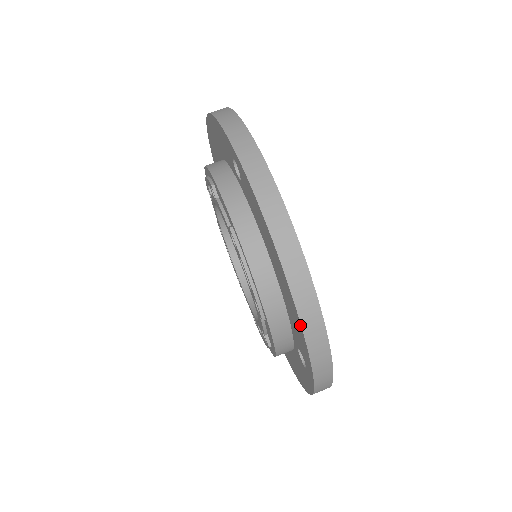
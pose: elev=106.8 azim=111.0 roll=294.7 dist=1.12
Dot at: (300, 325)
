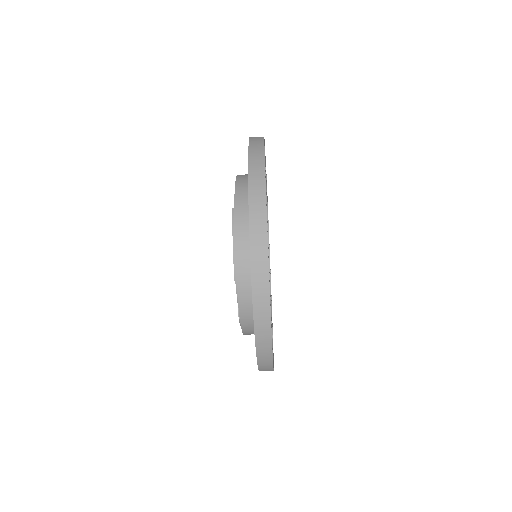
Dot at: occluded
